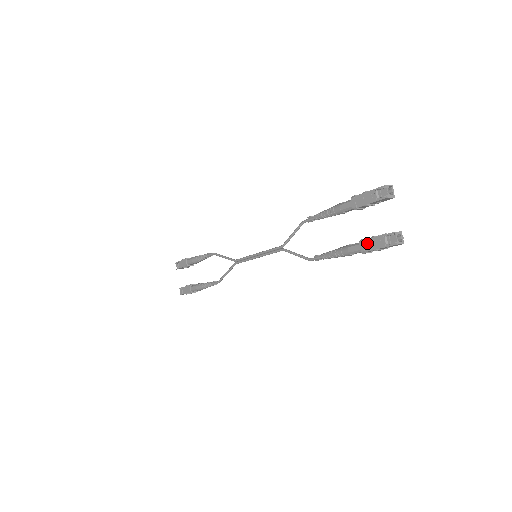
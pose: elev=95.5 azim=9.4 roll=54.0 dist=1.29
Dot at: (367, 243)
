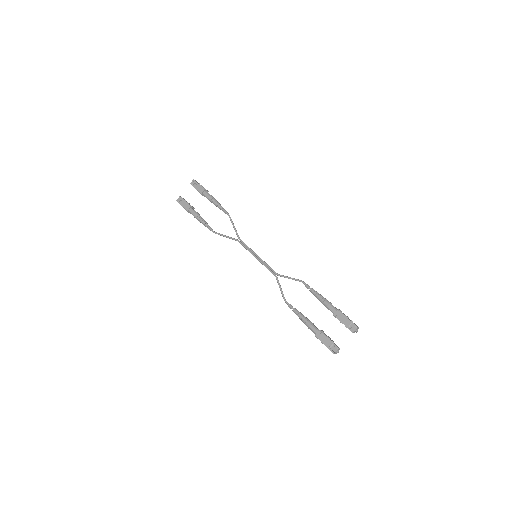
Dot at: (322, 336)
